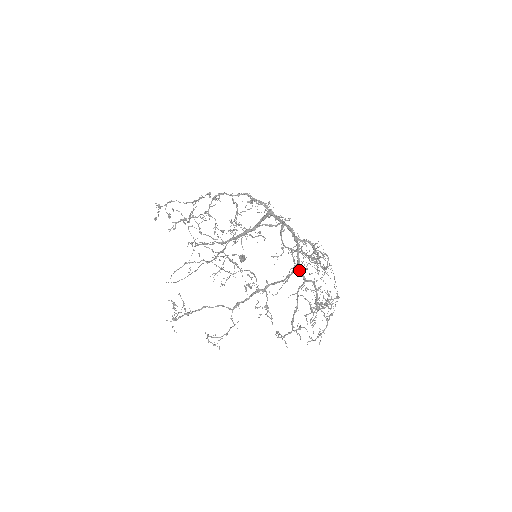
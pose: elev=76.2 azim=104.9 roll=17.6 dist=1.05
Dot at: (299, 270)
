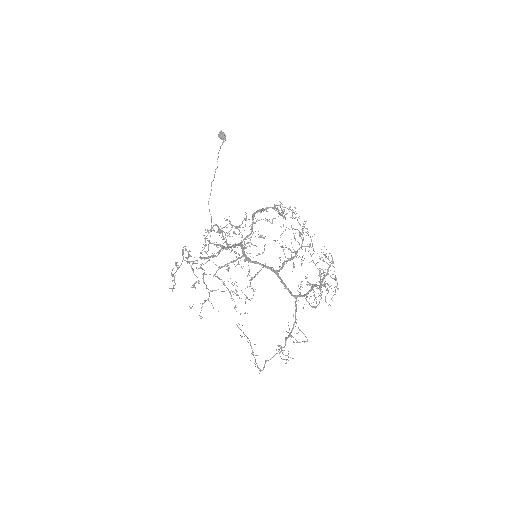
Dot at: (298, 291)
